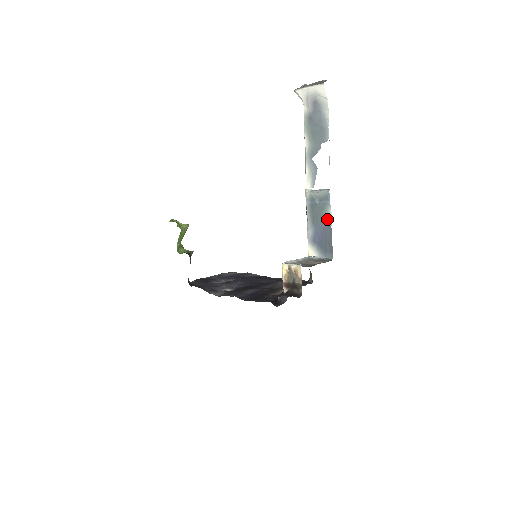
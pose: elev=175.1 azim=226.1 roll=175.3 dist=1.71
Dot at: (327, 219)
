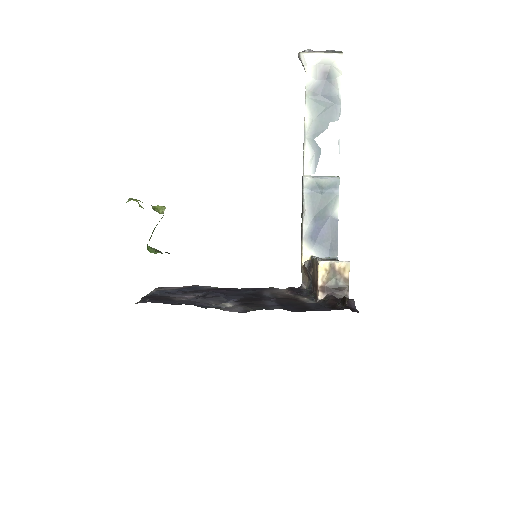
Dot at: (333, 211)
